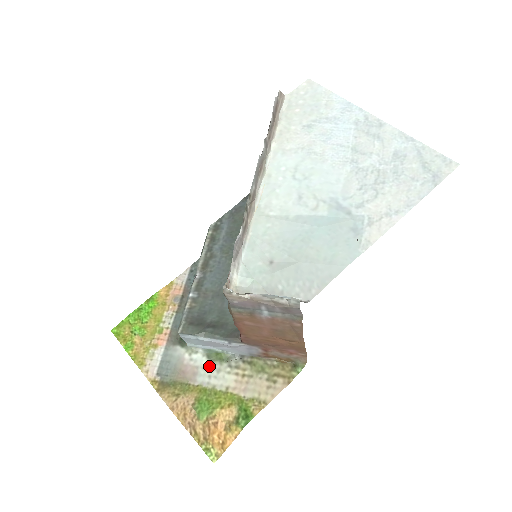
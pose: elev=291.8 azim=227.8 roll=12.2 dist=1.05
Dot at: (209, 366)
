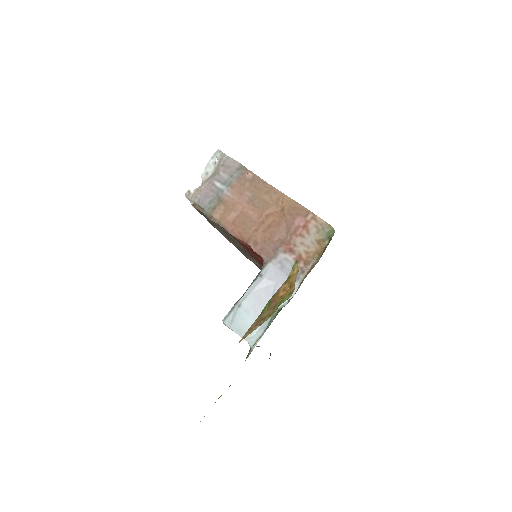
Dot at: occluded
